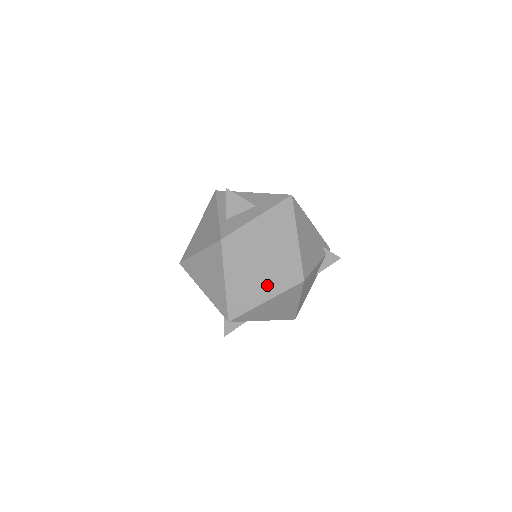
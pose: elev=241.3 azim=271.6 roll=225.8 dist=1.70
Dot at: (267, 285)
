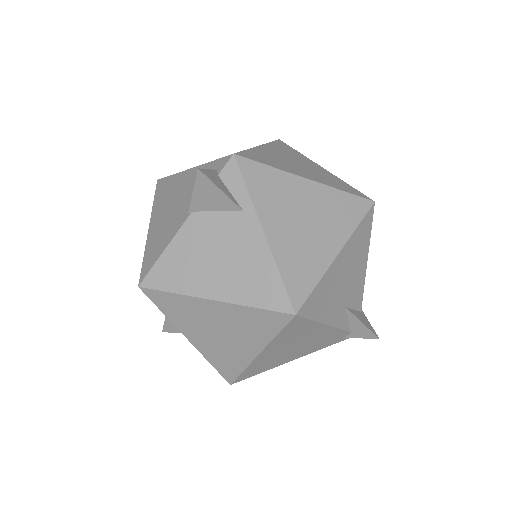
Dot at: (319, 176)
